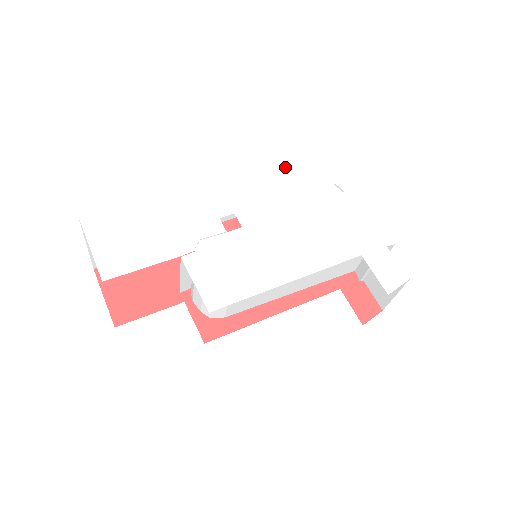
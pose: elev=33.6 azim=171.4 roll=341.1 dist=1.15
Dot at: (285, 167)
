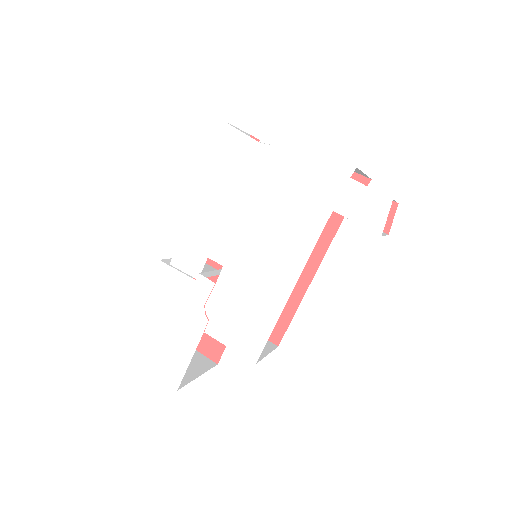
Dot at: occluded
